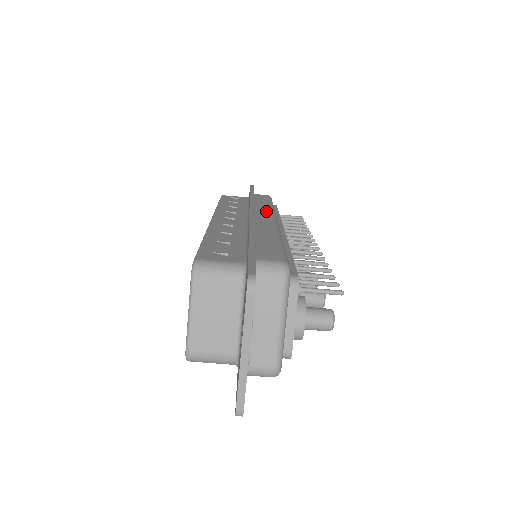
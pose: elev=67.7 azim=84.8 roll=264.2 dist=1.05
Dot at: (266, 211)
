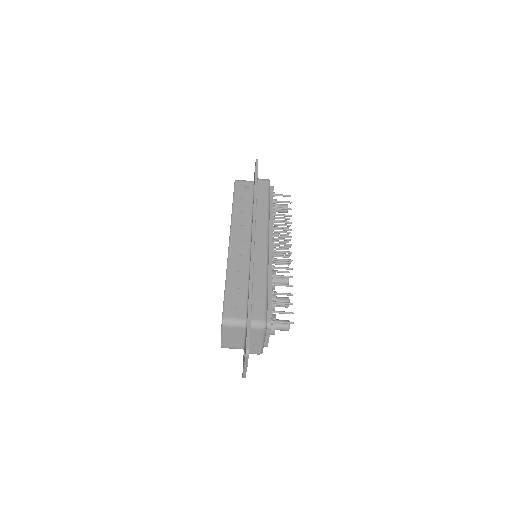
Dot at: (263, 228)
